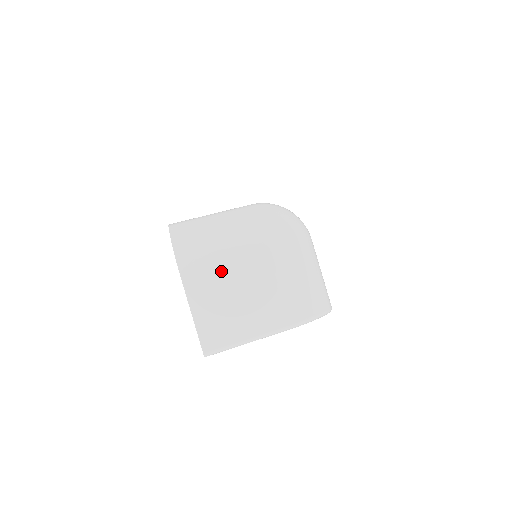
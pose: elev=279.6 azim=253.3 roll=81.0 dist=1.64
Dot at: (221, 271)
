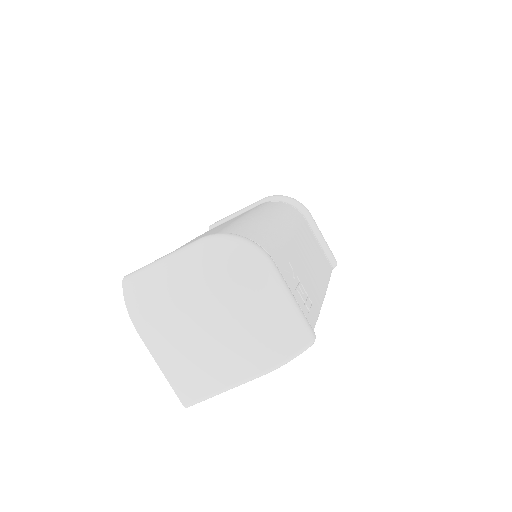
Dot at: (176, 327)
